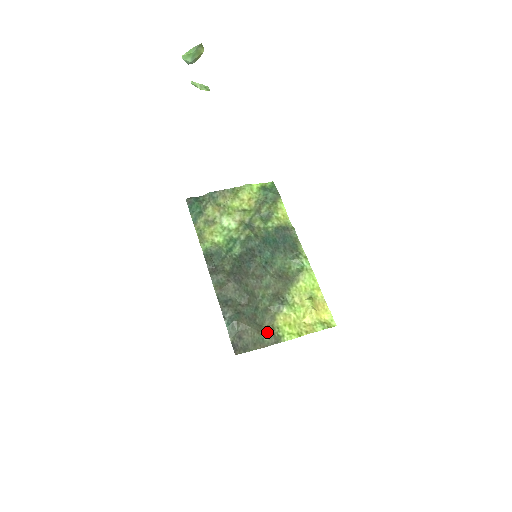
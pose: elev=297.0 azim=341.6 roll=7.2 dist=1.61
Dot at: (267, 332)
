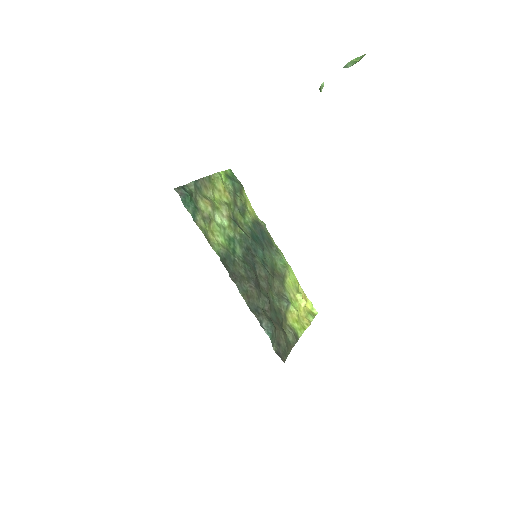
Dot at: (289, 333)
